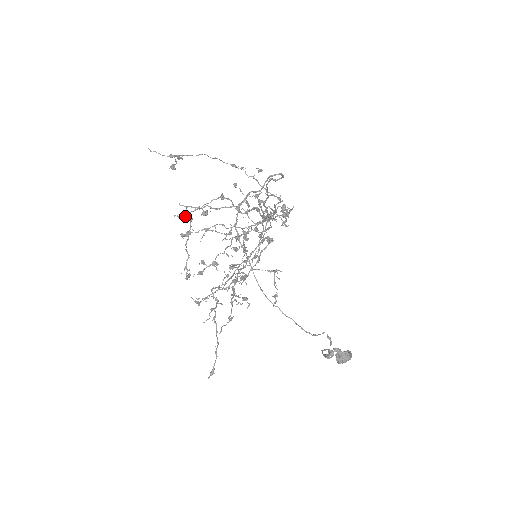
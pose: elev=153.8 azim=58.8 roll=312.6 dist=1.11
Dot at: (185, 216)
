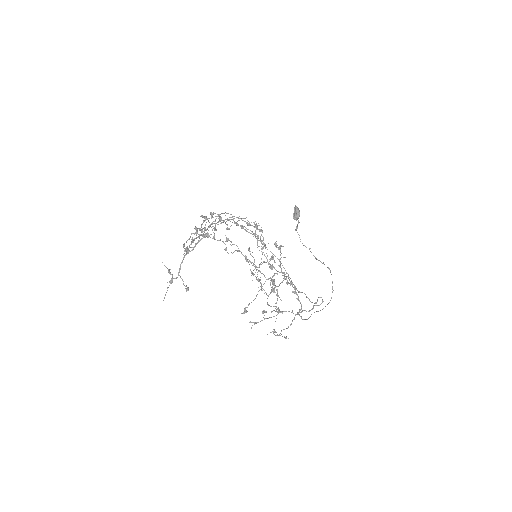
Dot at: occluded
